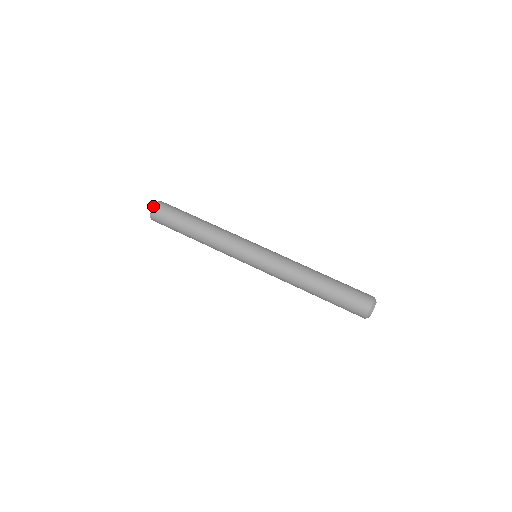
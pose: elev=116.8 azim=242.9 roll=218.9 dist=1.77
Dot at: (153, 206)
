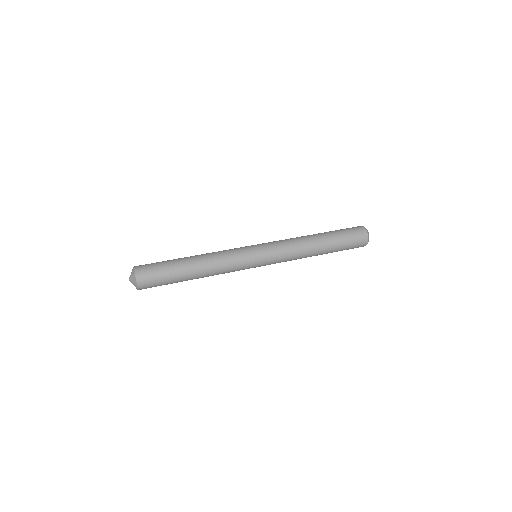
Dot at: (136, 279)
